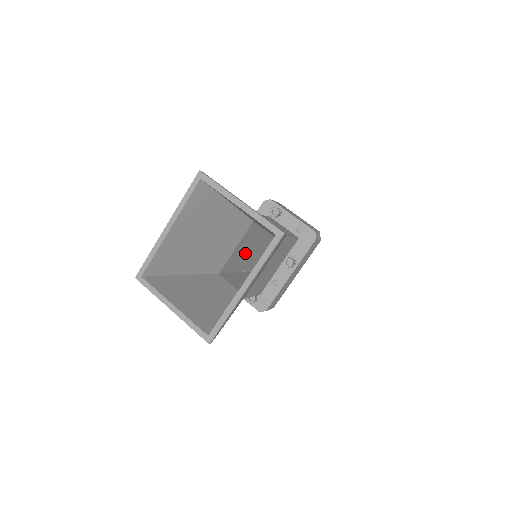
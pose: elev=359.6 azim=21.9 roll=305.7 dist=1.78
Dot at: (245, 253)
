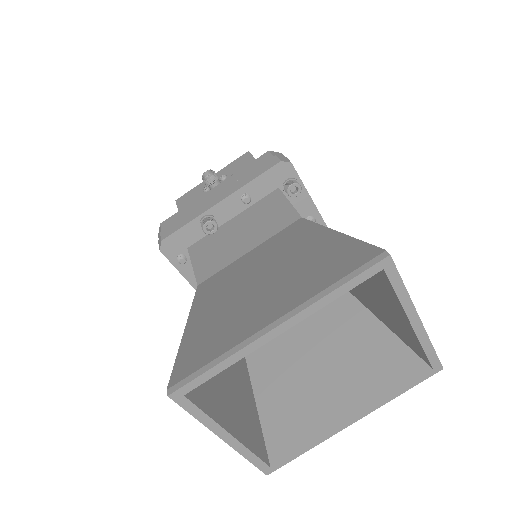
Dot at: occluded
